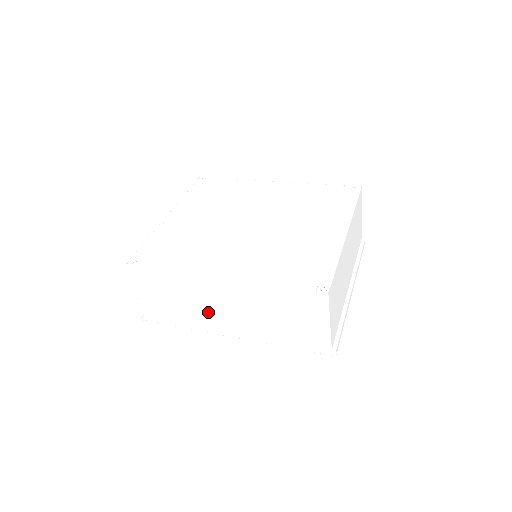
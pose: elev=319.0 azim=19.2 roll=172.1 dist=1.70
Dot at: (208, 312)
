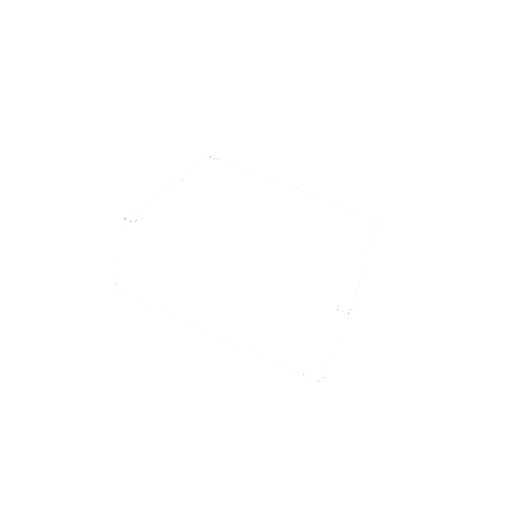
Dot at: (199, 300)
